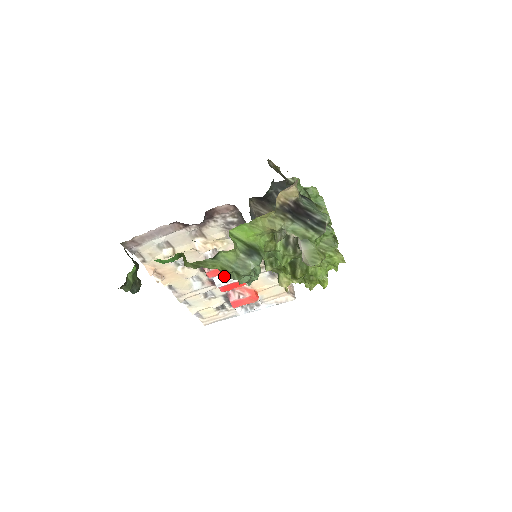
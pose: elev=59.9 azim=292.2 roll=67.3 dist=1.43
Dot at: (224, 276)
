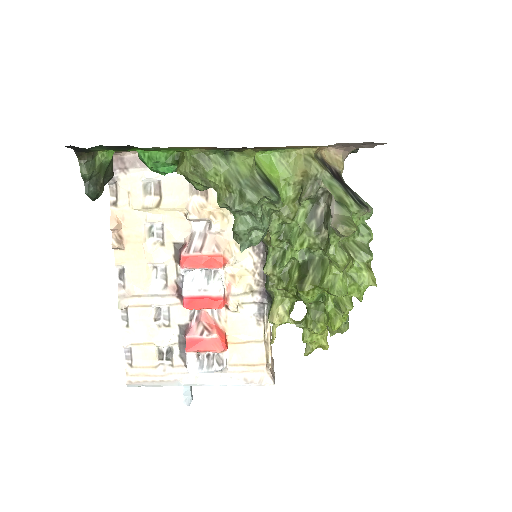
Dot at: (221, 201)
